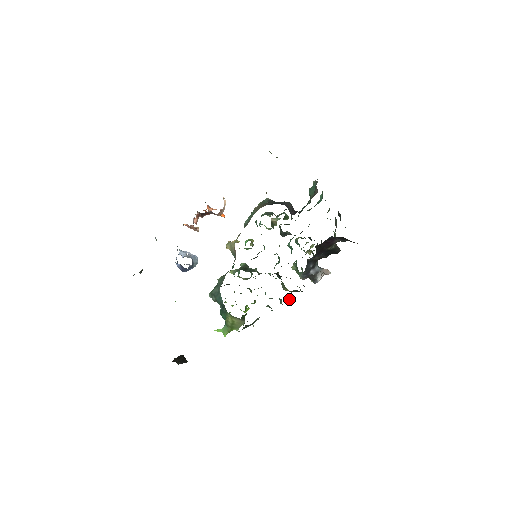
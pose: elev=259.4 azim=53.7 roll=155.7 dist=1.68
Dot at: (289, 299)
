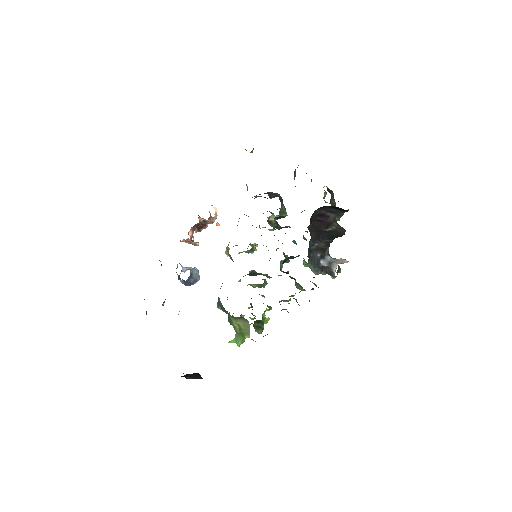
Dot at: (309, 300)
